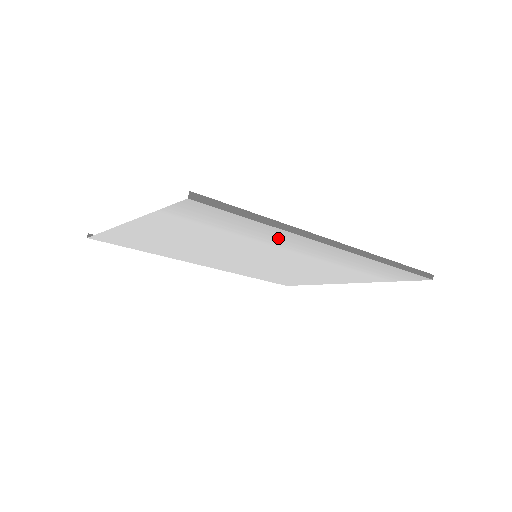
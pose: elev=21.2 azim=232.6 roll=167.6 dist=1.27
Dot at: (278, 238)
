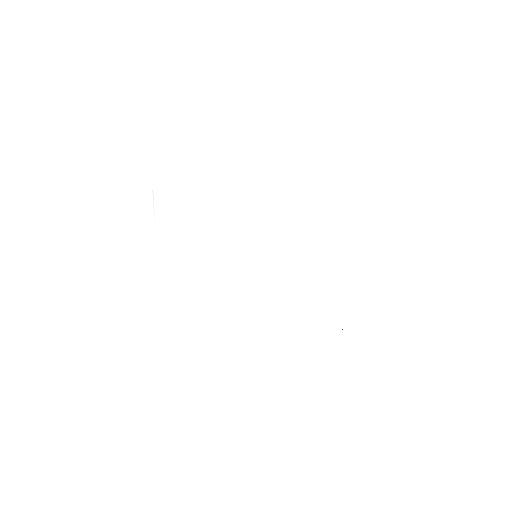
Dot at: (219, 198)
